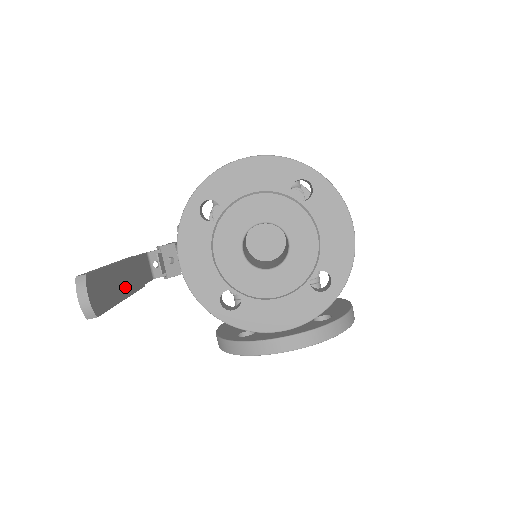
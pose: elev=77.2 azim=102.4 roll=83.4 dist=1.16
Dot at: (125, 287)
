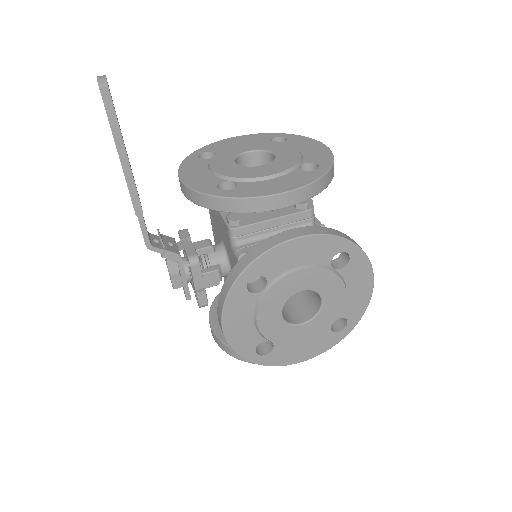
Dot at: occluded
